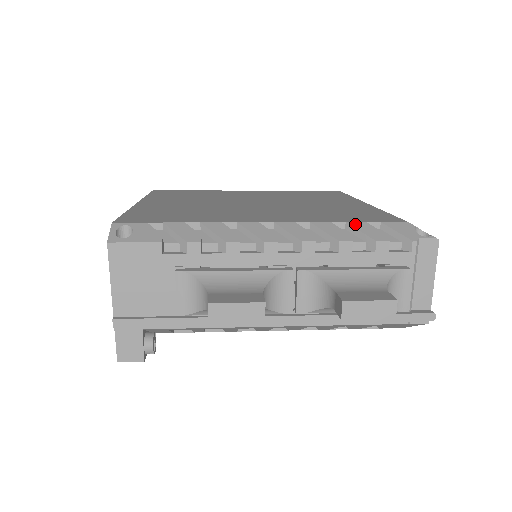
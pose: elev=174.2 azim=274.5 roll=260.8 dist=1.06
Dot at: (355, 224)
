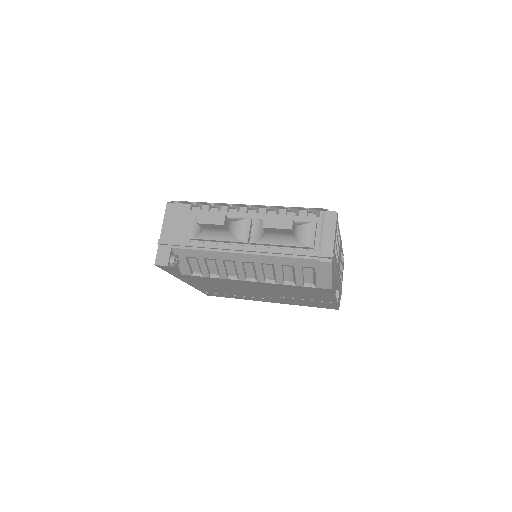
Dot at: (294, 207)
